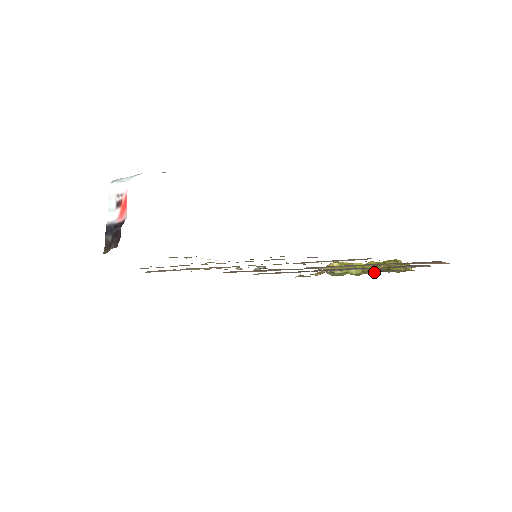
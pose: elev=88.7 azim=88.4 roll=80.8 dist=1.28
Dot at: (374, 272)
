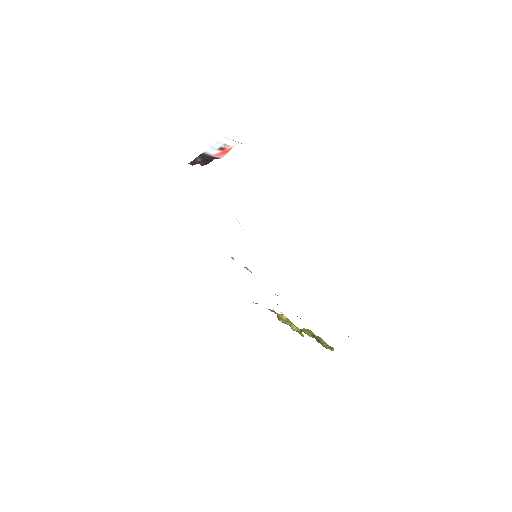
Dot at: (309, 335)
